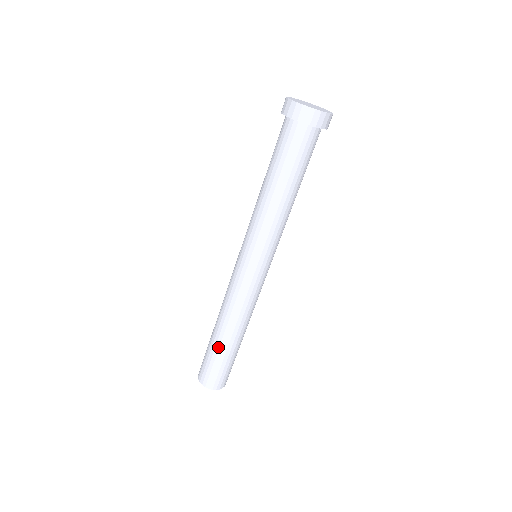
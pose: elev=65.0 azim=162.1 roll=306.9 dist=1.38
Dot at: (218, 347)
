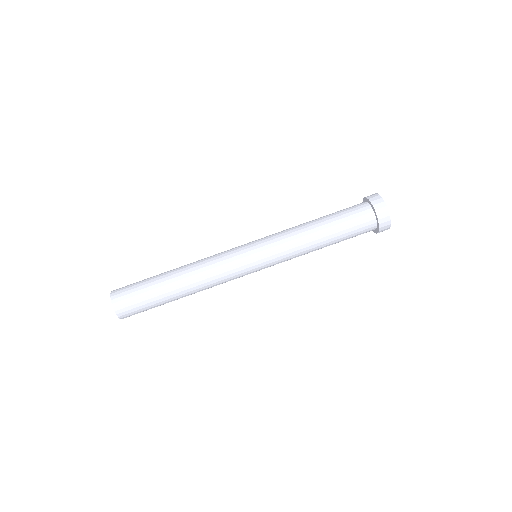
Dot at: (160, 274)
